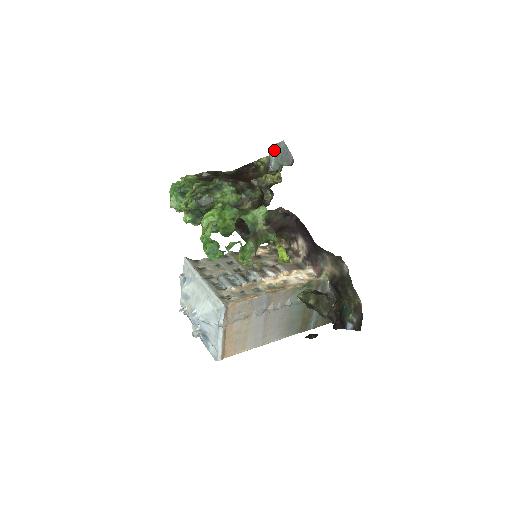
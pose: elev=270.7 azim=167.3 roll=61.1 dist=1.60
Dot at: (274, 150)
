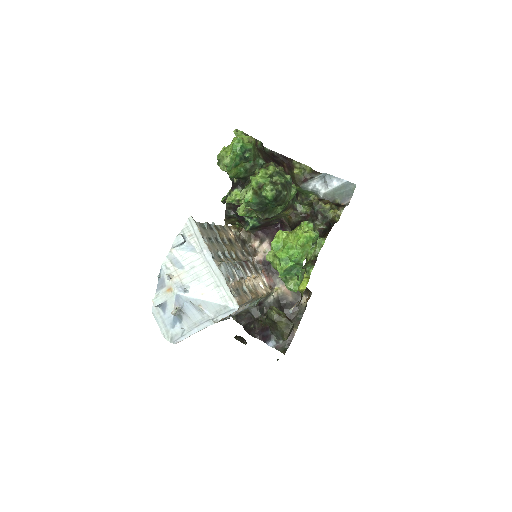
Dot at: (341, 183)
